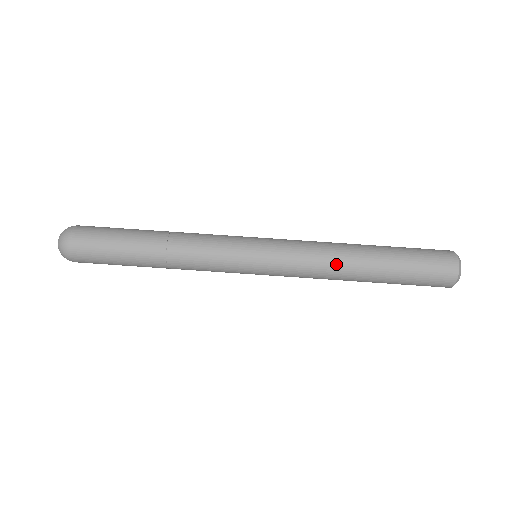
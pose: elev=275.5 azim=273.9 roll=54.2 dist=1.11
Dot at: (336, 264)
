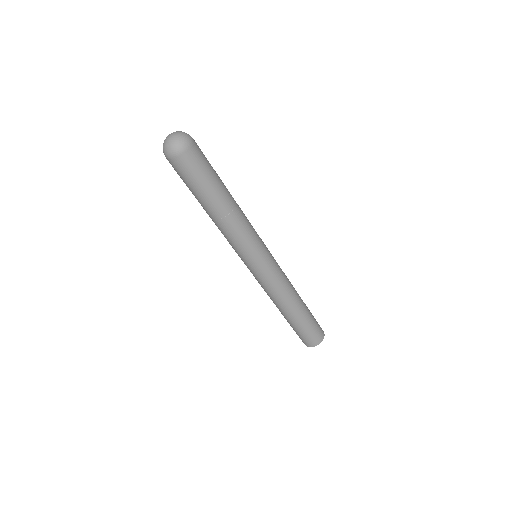
Dot at: (284, 300)
